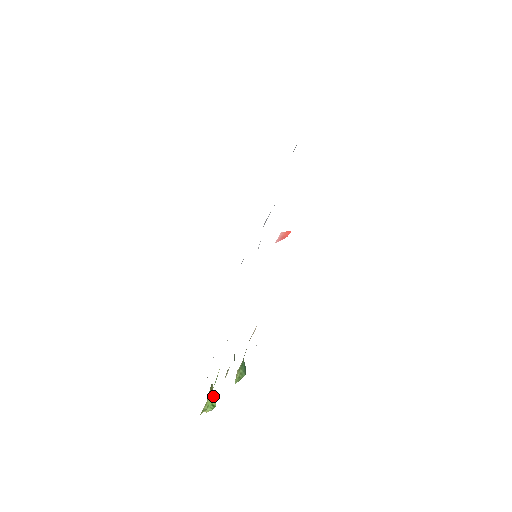
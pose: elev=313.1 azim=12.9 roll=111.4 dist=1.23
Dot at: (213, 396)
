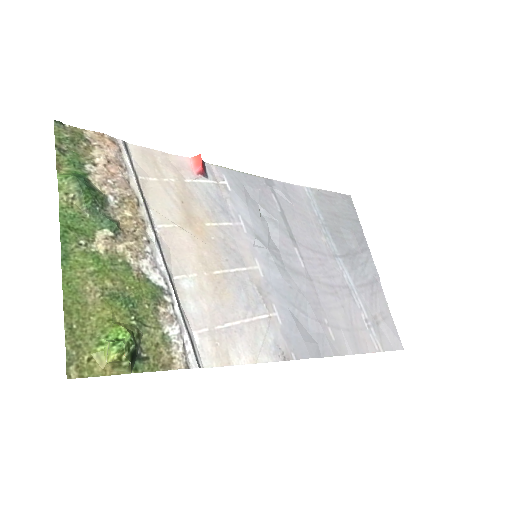
Dot at: (121, 327)
